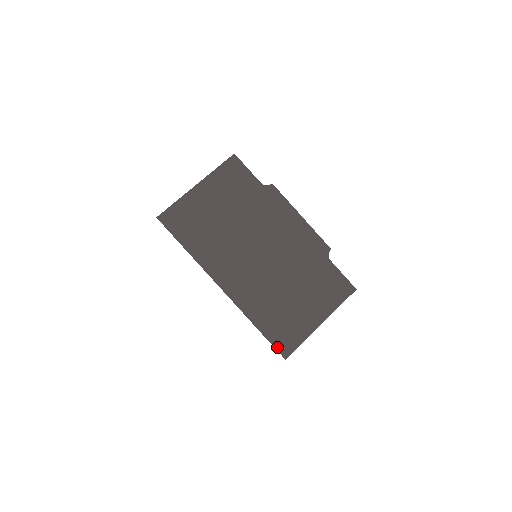
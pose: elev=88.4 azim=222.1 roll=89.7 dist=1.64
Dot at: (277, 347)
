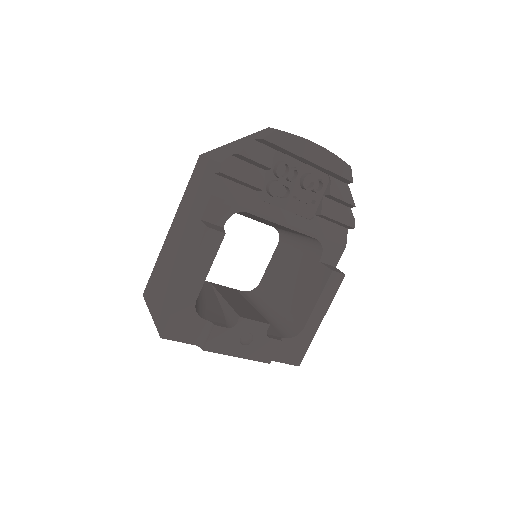
Dot at: occluded
